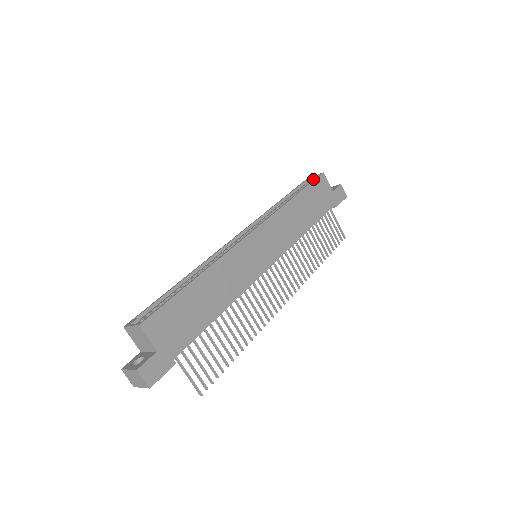
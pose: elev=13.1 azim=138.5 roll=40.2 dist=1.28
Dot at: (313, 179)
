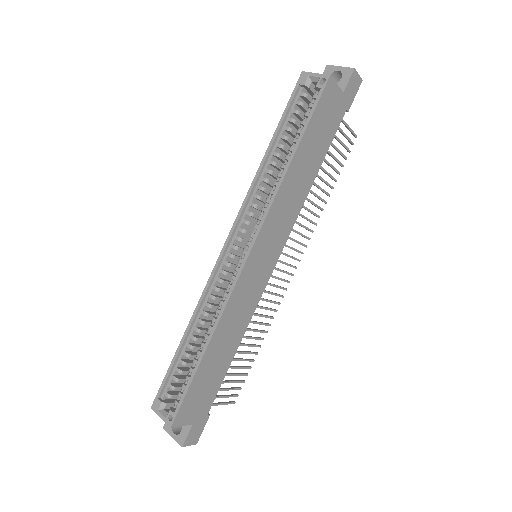
Dot at: (313, 81)
